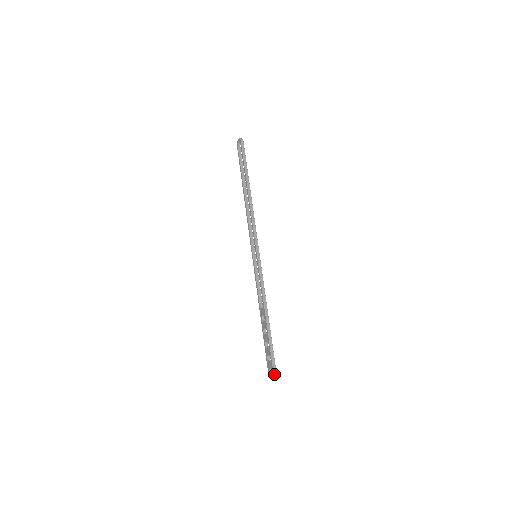
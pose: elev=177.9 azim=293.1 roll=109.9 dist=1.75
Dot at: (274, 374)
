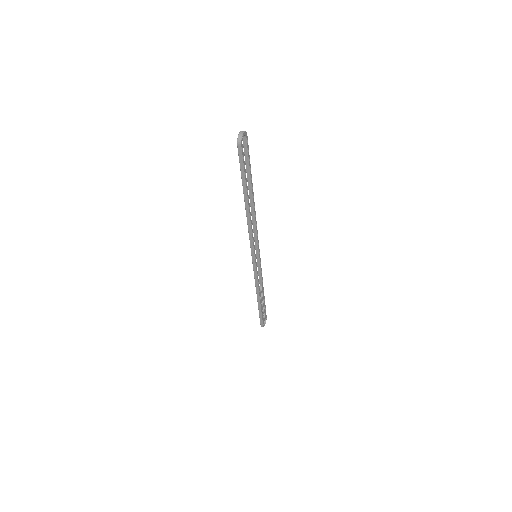
Dot at: (261, 326)
